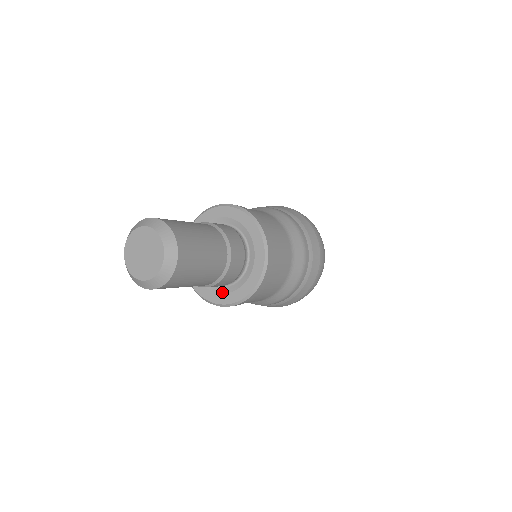
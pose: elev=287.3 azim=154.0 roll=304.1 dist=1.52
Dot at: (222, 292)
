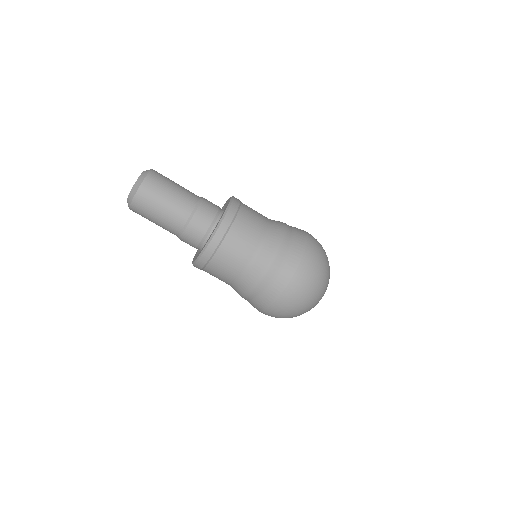
Dot at: occluded
